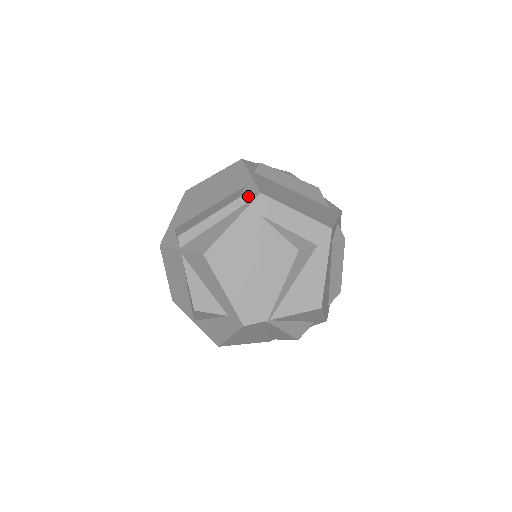
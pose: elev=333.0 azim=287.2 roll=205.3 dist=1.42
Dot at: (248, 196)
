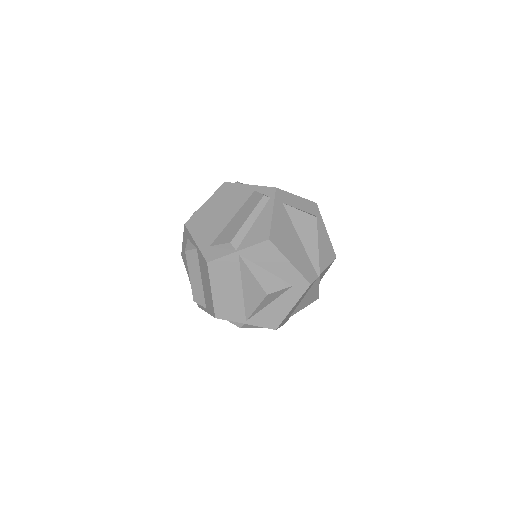
Dot at: (266, 194)
